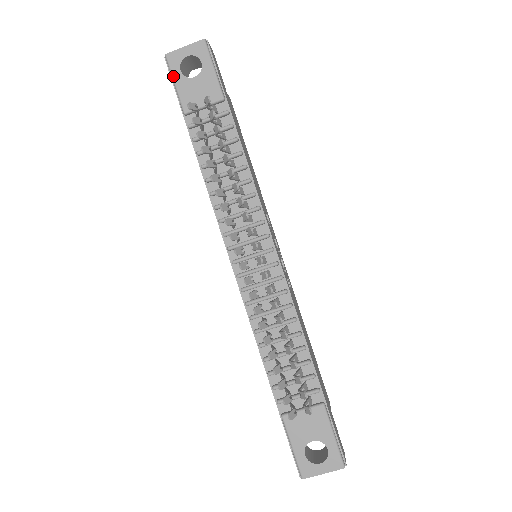
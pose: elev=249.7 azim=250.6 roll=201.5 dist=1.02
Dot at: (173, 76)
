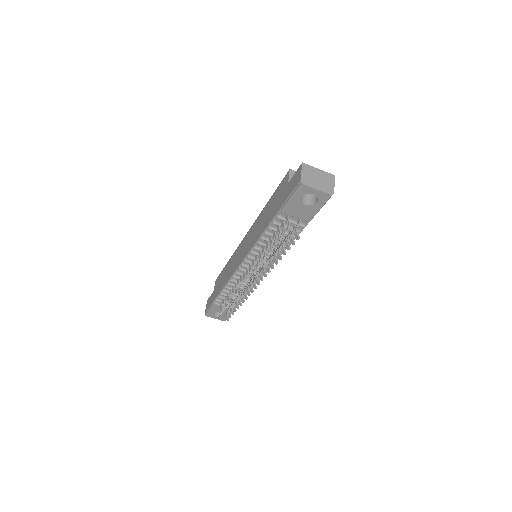
Dot at: (294, 195)
